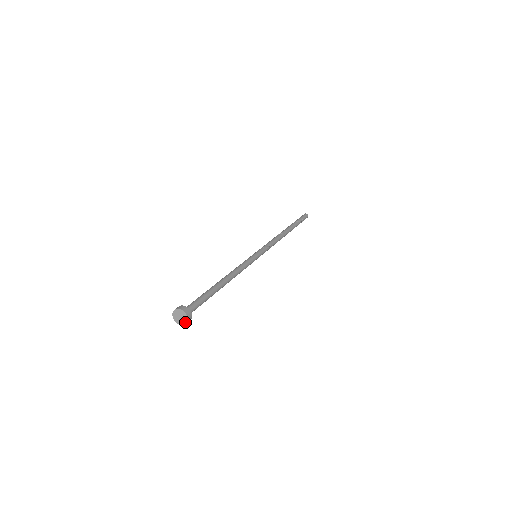
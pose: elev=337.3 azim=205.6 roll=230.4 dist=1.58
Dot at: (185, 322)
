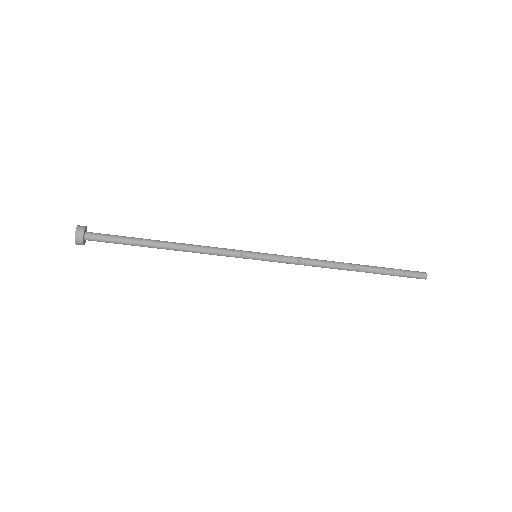
Dot at: (76, 234)
